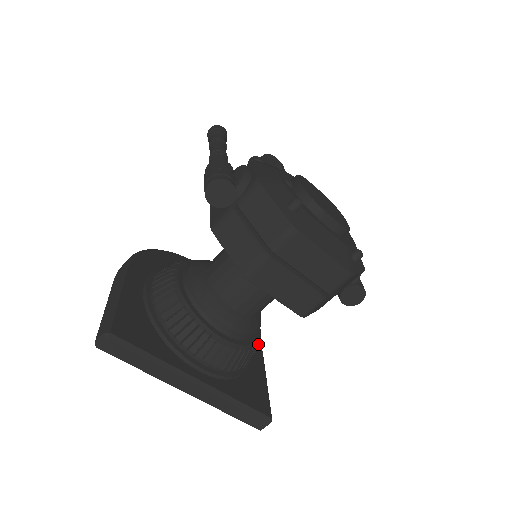
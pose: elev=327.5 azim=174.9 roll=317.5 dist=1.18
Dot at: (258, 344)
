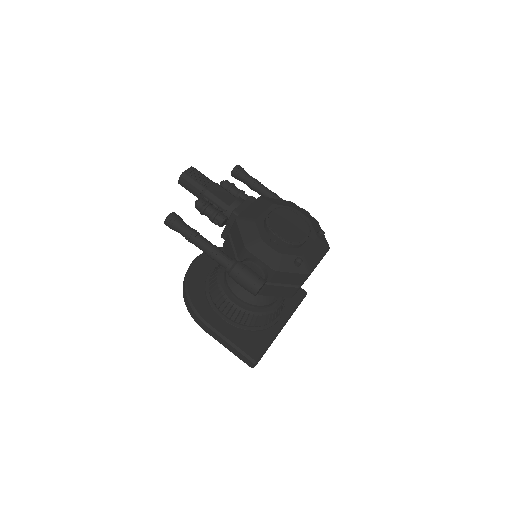
Dot at: occluded
